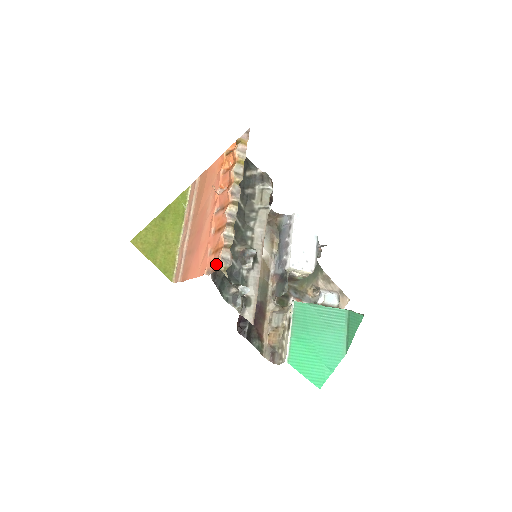
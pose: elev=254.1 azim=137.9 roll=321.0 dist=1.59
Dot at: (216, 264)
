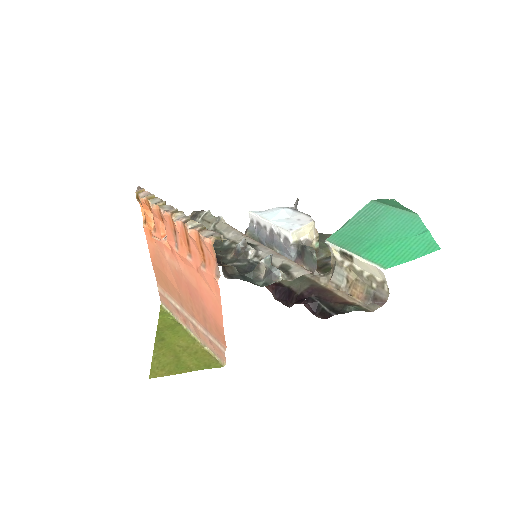
Dot at: (209, 249)
